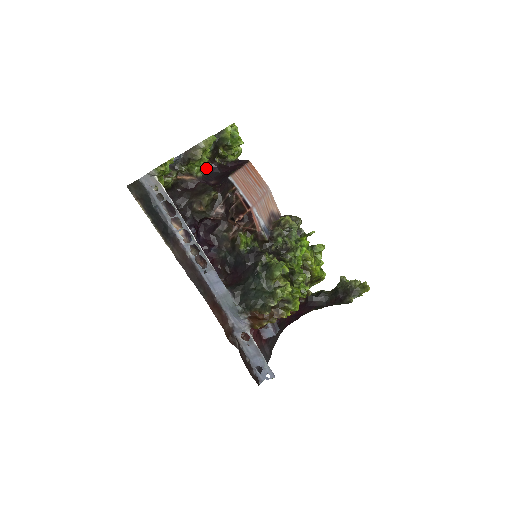
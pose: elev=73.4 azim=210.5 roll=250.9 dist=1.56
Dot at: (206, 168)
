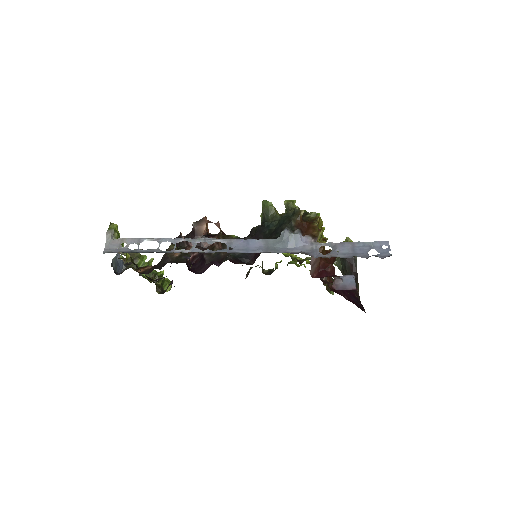
Dot at: occluded
